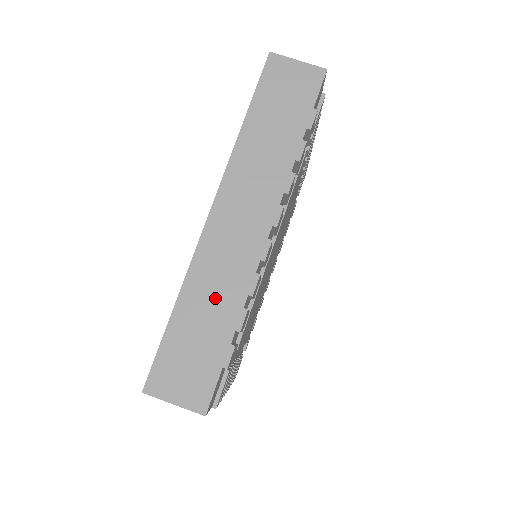
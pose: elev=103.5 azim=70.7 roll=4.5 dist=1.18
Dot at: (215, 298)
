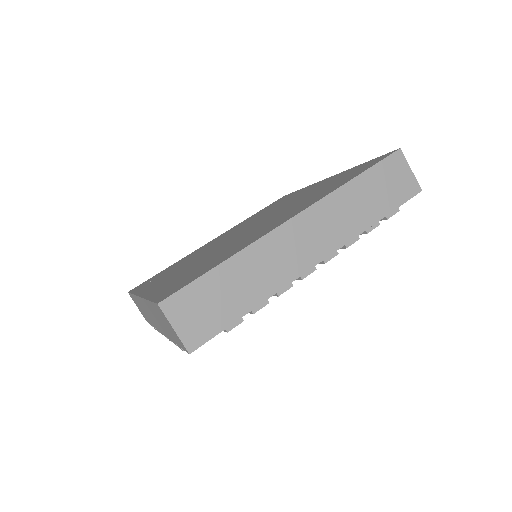
Dot at: (255, 278)
